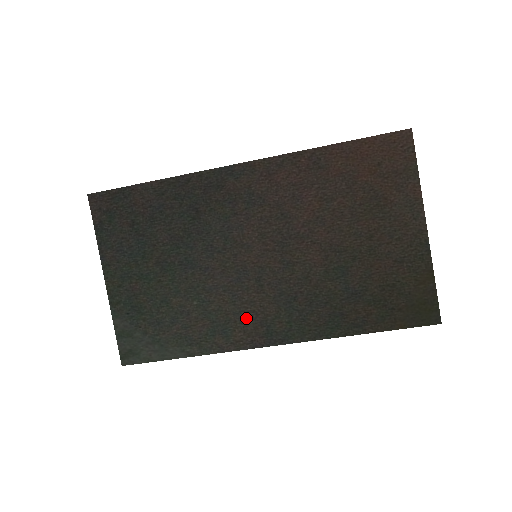
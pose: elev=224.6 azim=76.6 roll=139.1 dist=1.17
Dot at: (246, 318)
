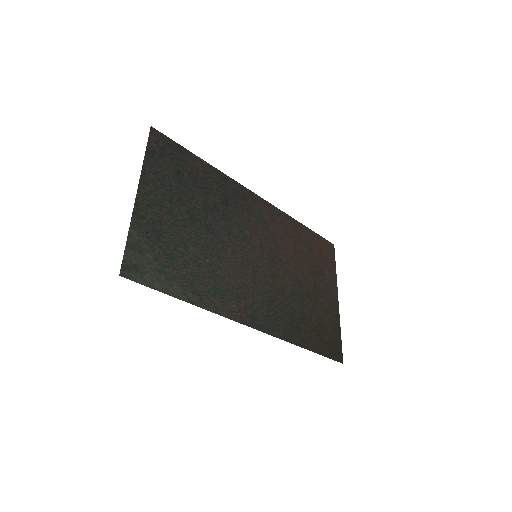
Dot at: (241, 296)
